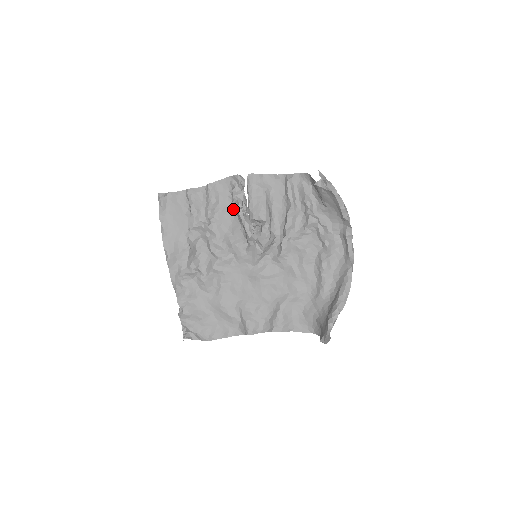
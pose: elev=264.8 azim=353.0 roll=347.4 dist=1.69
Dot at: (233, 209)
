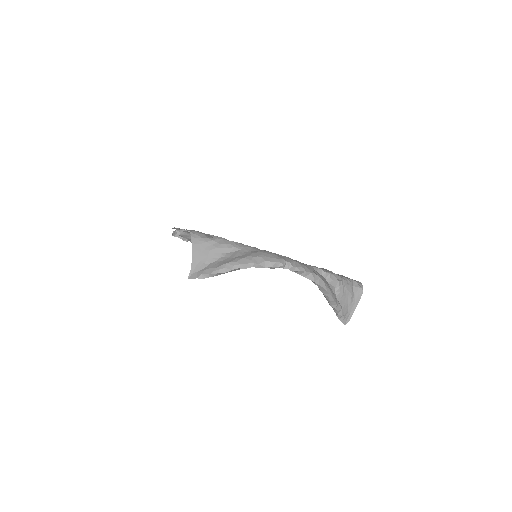
Dot at: occluded
